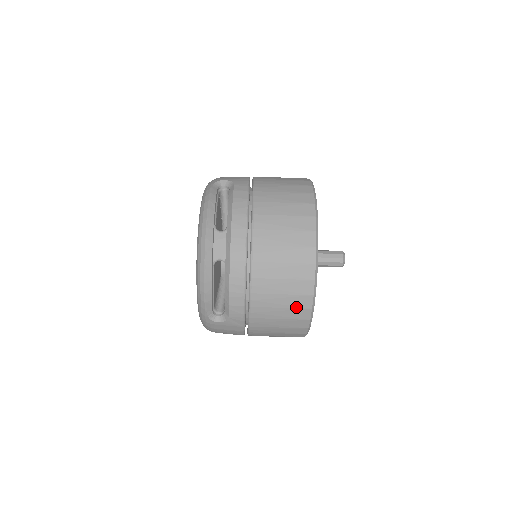
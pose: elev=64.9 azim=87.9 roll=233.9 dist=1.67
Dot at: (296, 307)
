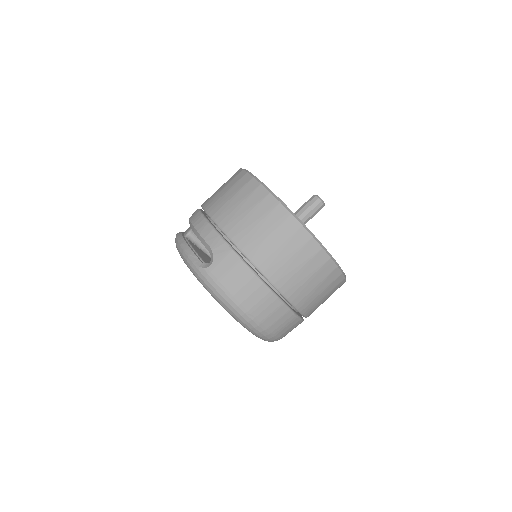
Dot at: (249, 194)
